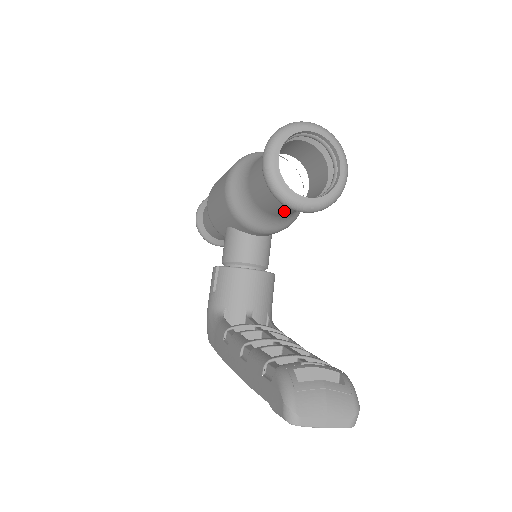
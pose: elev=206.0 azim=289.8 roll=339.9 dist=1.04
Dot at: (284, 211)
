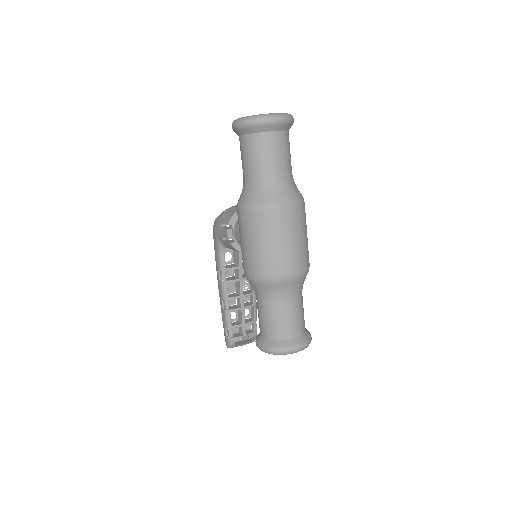
Dot at: occluded
